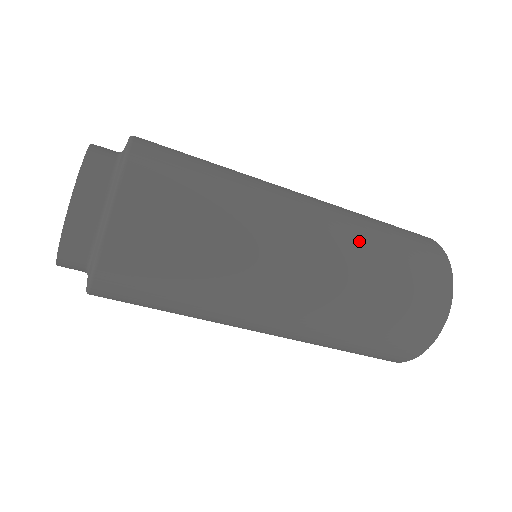
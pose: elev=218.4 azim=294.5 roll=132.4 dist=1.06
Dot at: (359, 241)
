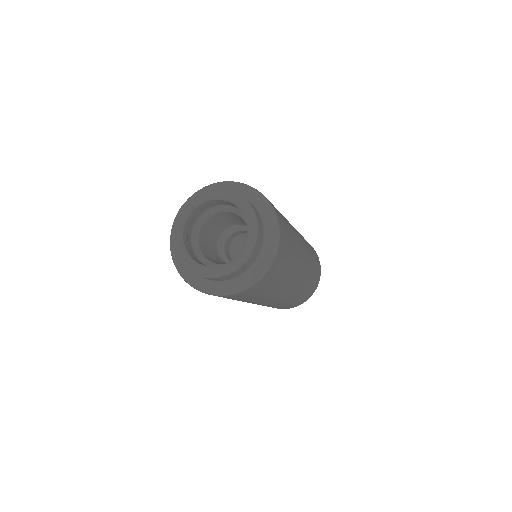
Dot at: occluded
